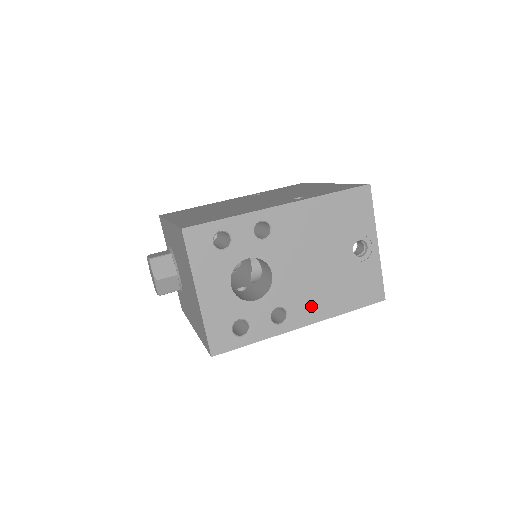
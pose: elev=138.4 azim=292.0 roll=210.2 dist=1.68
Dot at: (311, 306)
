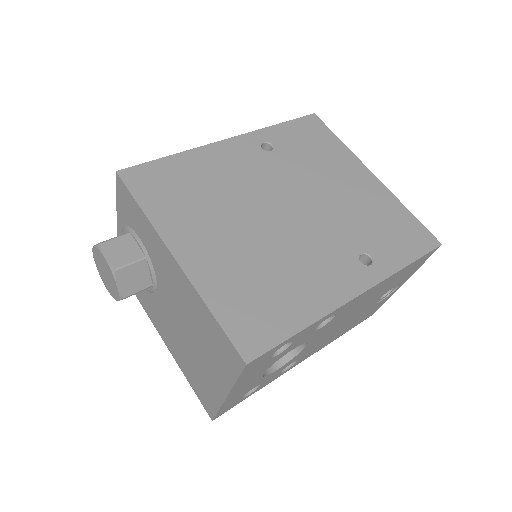
Dot at: (318, 348)
